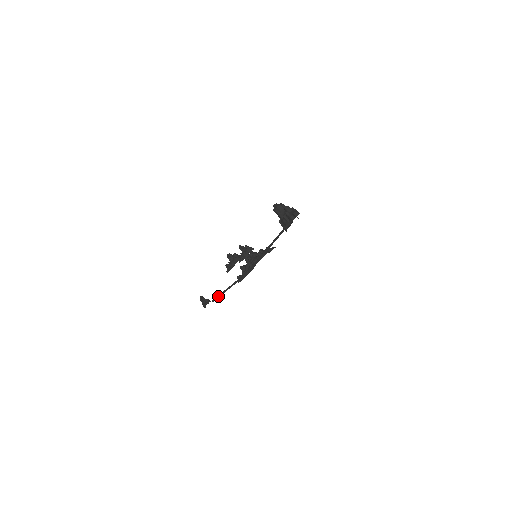
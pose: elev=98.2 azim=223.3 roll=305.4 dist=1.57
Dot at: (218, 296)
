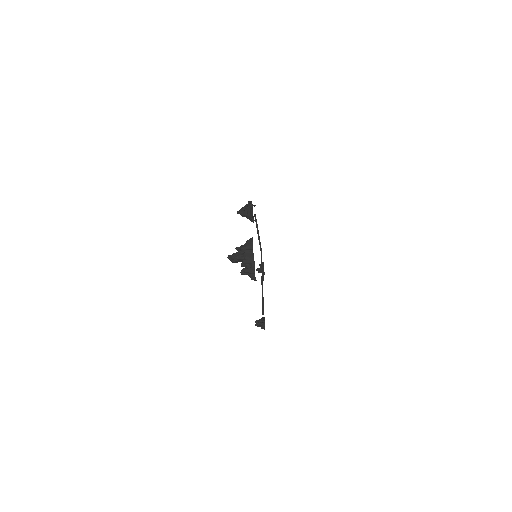
Dot at: (260, 246)
